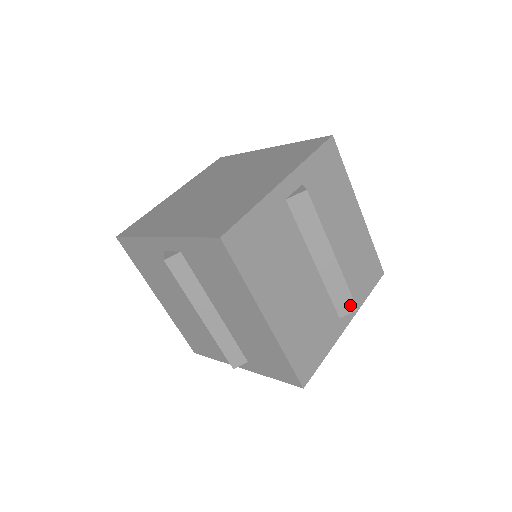
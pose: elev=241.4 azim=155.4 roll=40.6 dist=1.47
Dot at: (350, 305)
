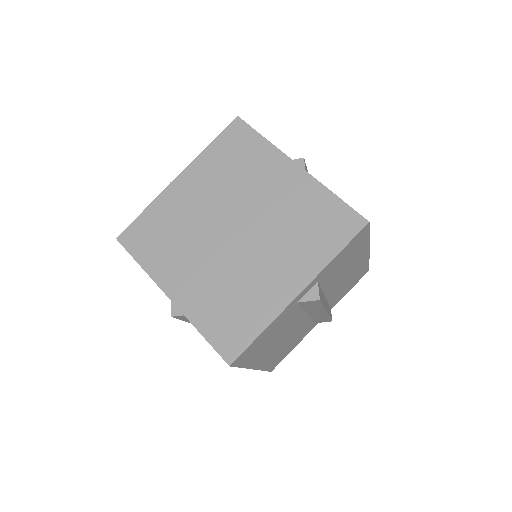
Dot at: (327, 321)
